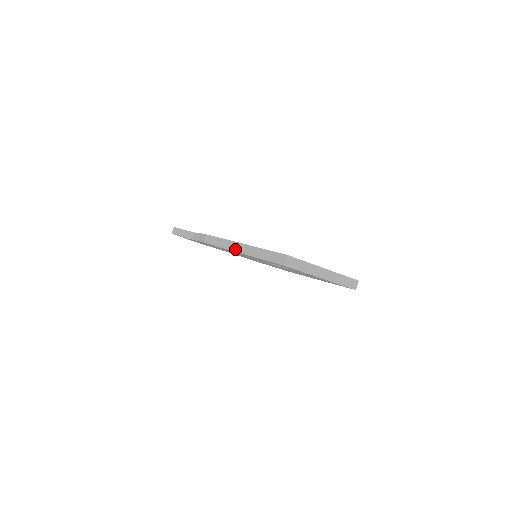
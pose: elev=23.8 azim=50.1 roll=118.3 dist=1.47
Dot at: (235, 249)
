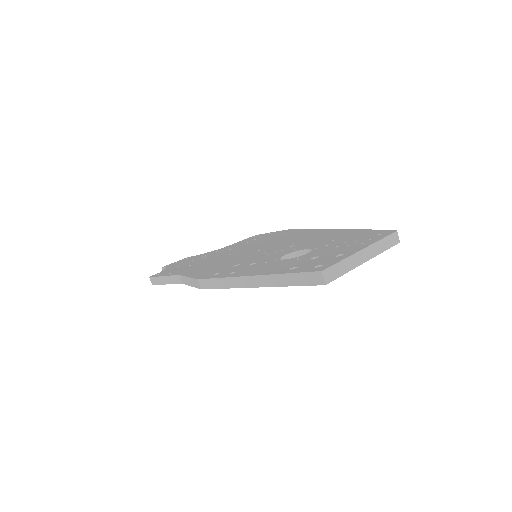
Dot at: (246, 285)
